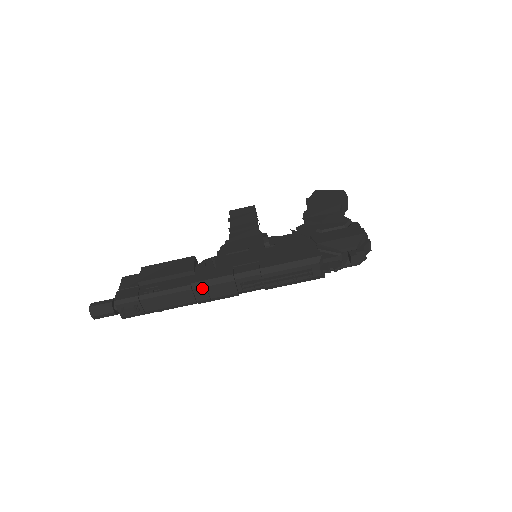
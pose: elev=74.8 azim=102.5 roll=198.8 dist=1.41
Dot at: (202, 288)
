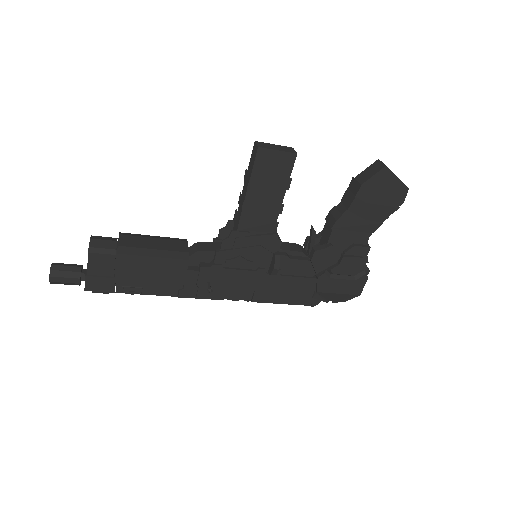
Dot at: occluded
